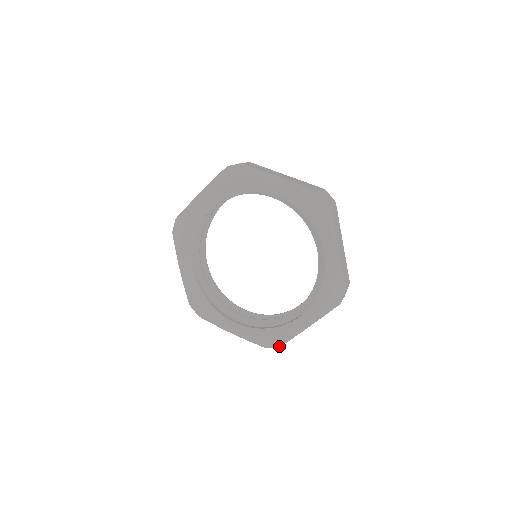
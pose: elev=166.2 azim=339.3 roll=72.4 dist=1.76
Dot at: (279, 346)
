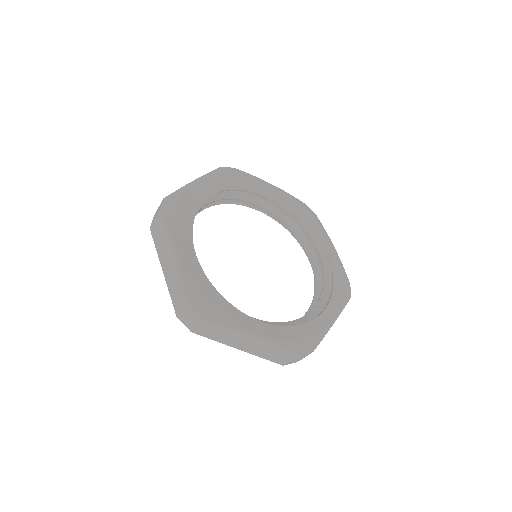
Dot at: (313, 349)
